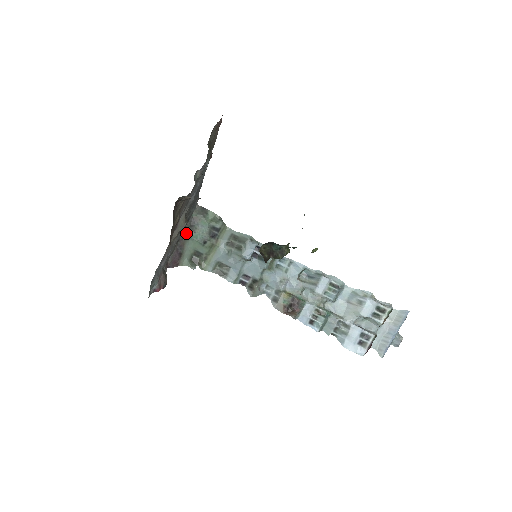
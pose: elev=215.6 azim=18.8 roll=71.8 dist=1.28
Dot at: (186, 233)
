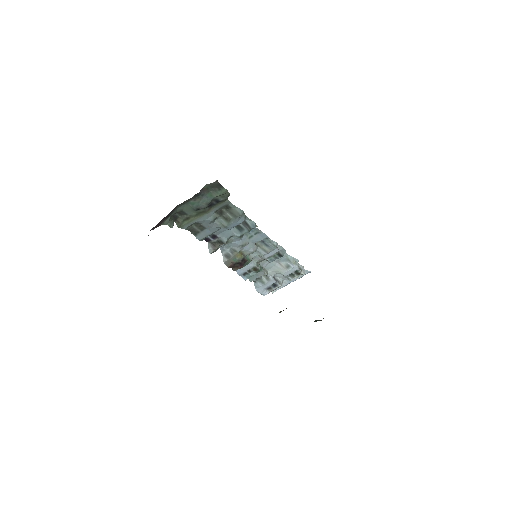
Dot at: (186, 200)
